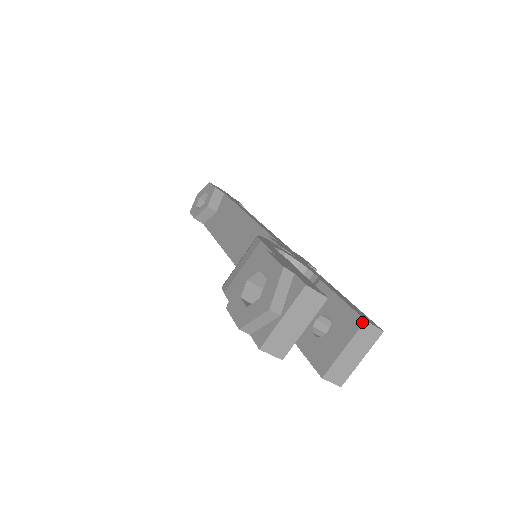
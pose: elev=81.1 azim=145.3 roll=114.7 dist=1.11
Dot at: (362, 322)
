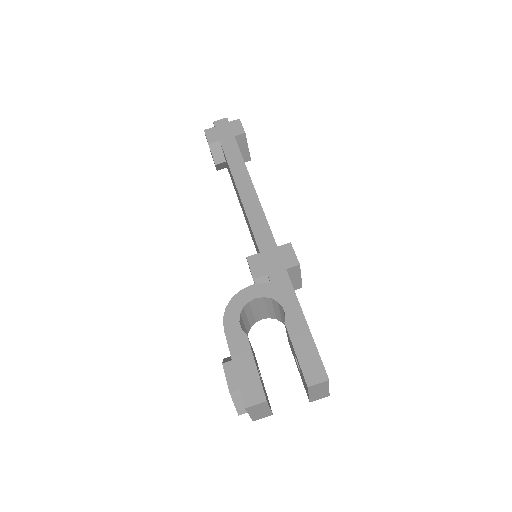
Dot at: (307, 387)
